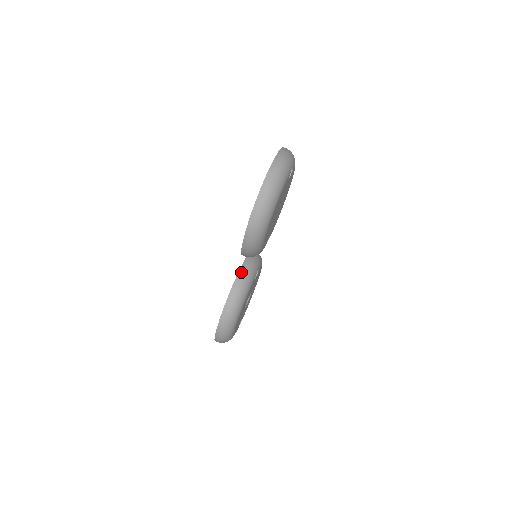
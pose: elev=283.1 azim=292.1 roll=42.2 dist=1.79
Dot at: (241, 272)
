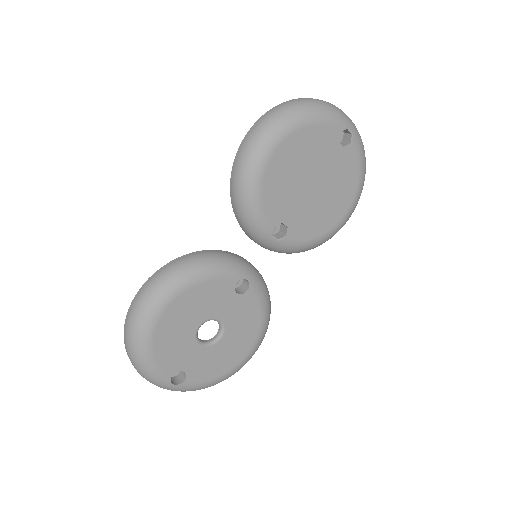
Dot at: (222, 251)
